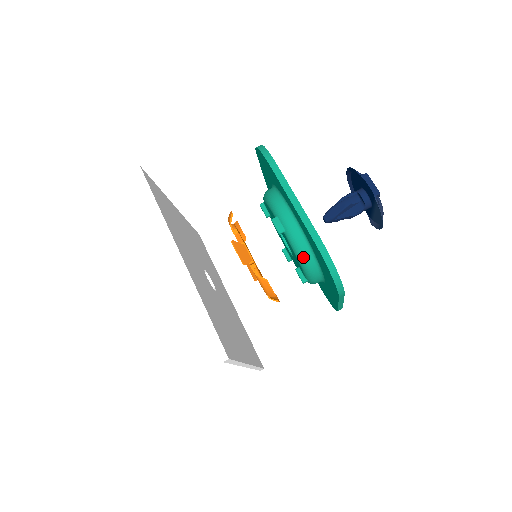
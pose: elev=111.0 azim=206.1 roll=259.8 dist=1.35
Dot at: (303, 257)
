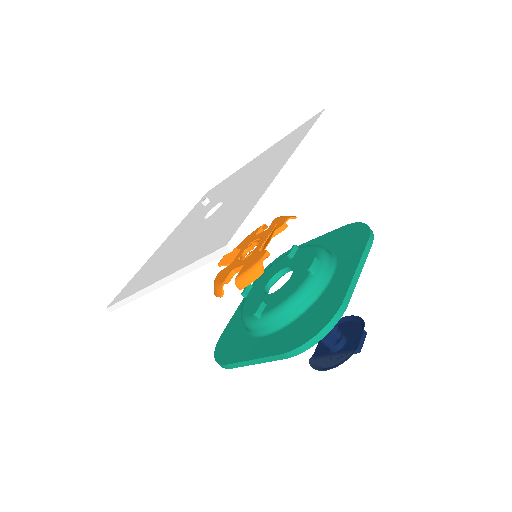
Dot at: (297, 302)
